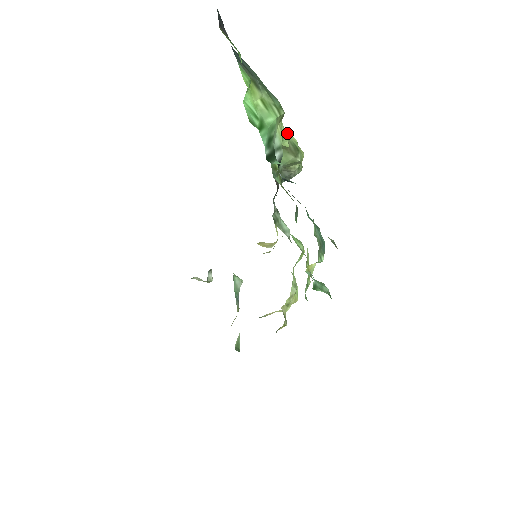
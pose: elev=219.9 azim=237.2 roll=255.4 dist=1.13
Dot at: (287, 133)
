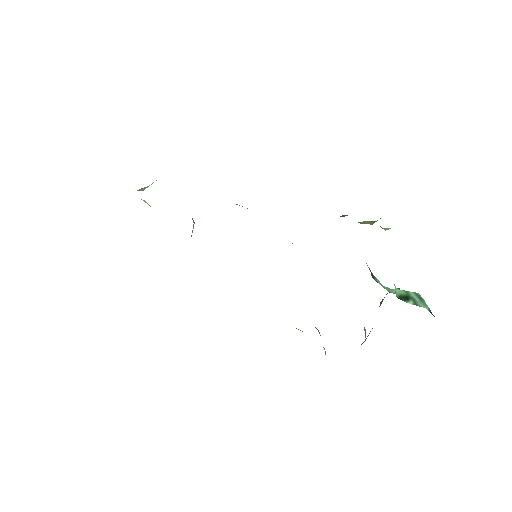
Dot at: occluded
